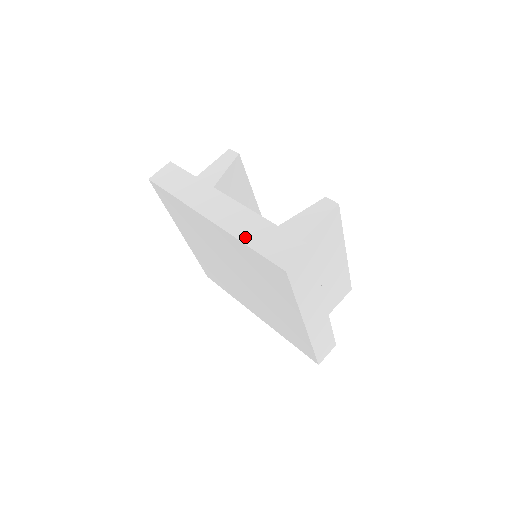
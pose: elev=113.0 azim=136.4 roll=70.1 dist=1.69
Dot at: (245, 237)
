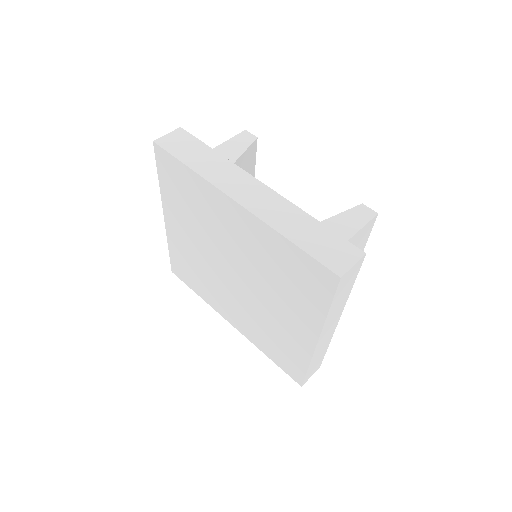
Dot at: (286, 230)
